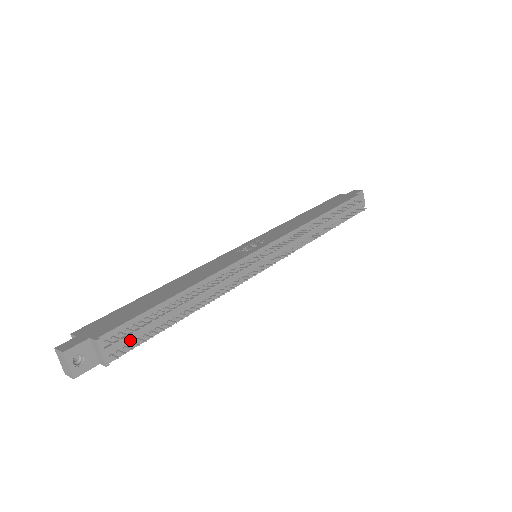
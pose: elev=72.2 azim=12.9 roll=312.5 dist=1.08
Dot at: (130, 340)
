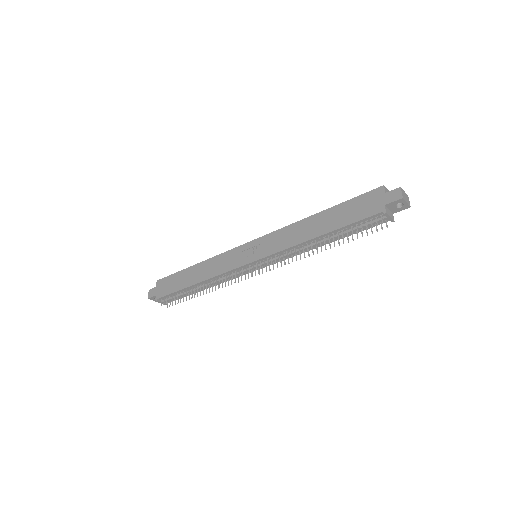
Dot at: occluded
